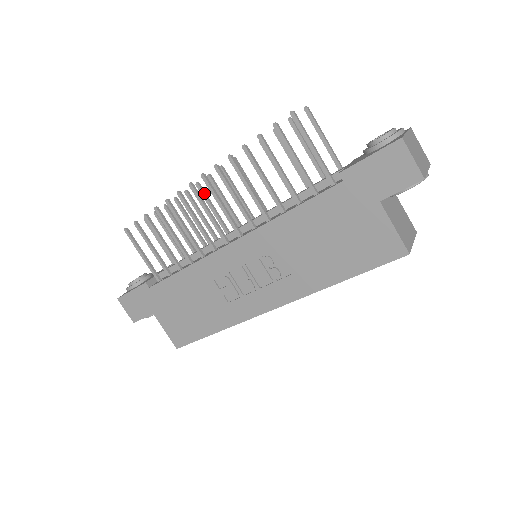
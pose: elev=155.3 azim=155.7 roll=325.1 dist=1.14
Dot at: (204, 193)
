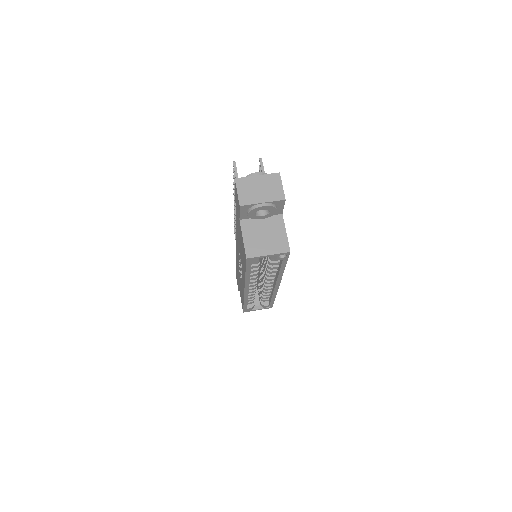
Dot at: occluded
